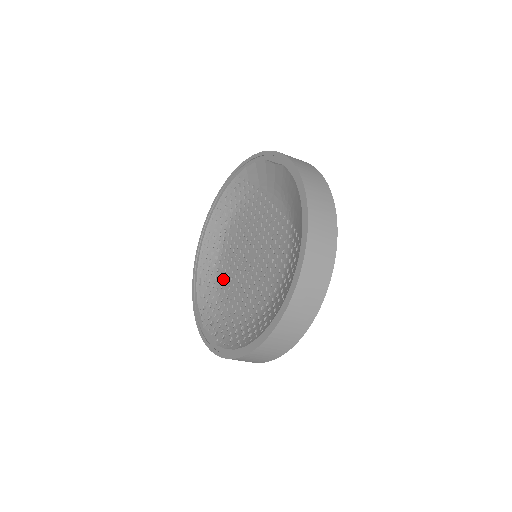
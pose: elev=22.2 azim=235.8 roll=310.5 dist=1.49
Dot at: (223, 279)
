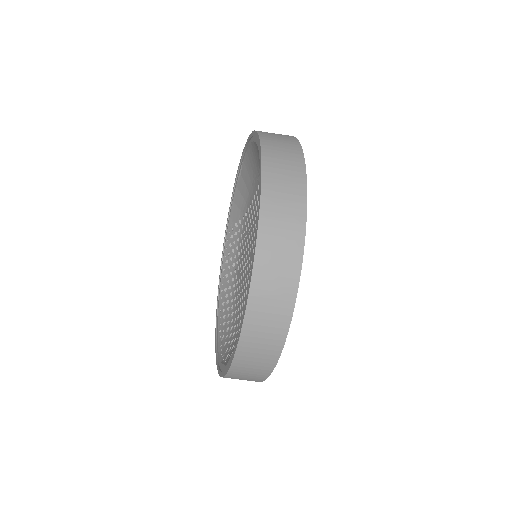
Dot at: (240, 317)
